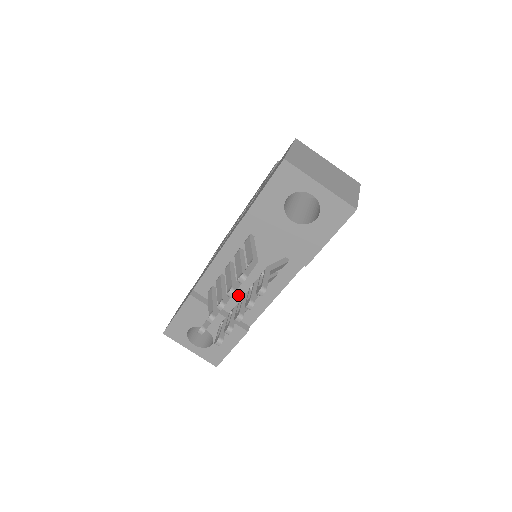
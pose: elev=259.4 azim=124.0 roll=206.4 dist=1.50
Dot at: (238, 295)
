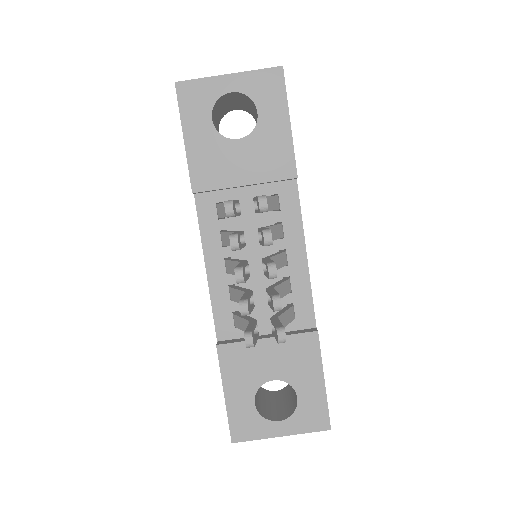
Dot at: occluded
